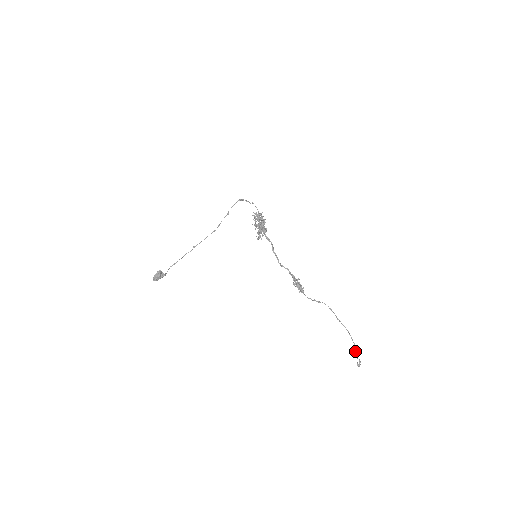
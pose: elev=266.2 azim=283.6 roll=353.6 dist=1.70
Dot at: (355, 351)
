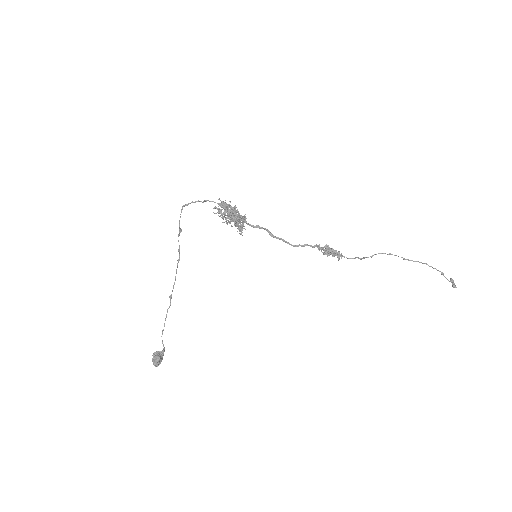
Dot at: occluded
